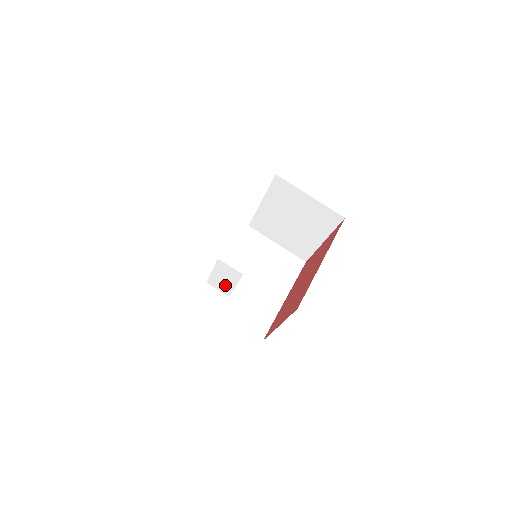
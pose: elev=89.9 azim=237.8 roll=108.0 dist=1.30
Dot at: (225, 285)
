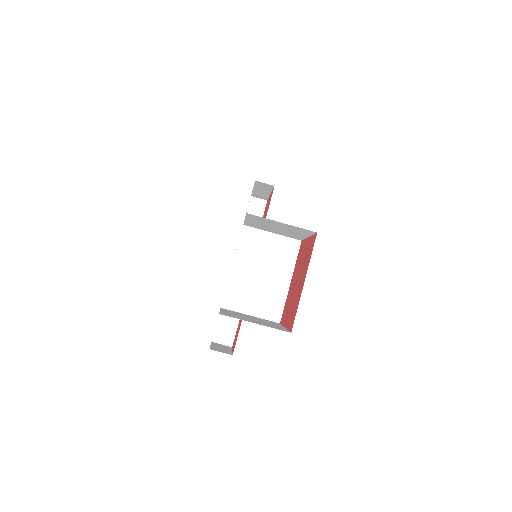
Dot at: (234, 315)
